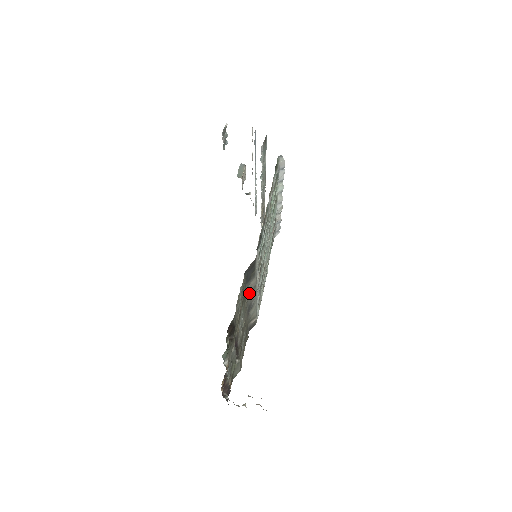
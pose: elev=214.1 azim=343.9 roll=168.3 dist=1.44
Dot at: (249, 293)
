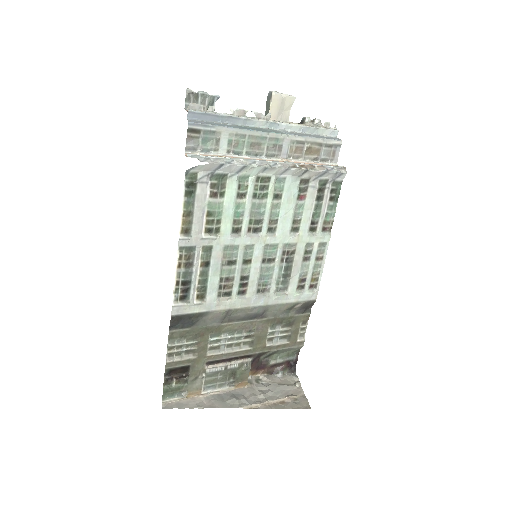
Dot at: (221, 319)
